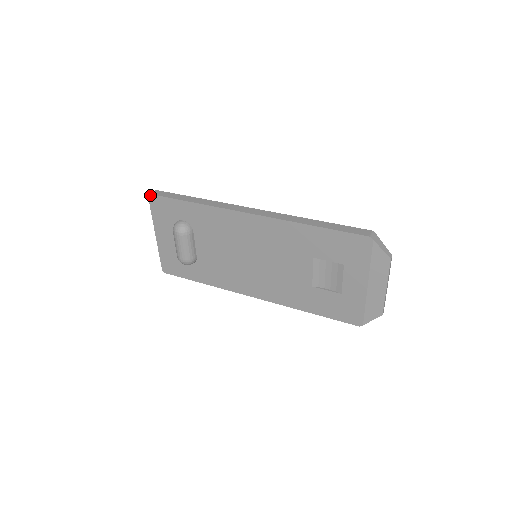
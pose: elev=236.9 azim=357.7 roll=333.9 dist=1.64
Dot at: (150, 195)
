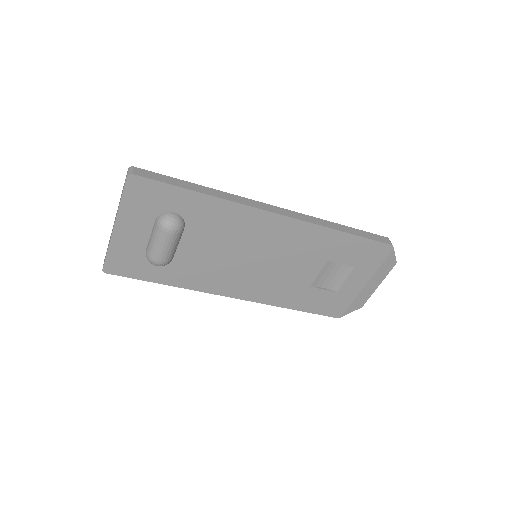
Dot at: (132, 175)
